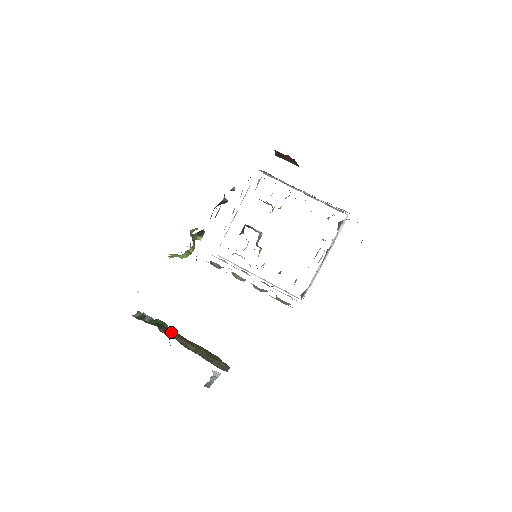
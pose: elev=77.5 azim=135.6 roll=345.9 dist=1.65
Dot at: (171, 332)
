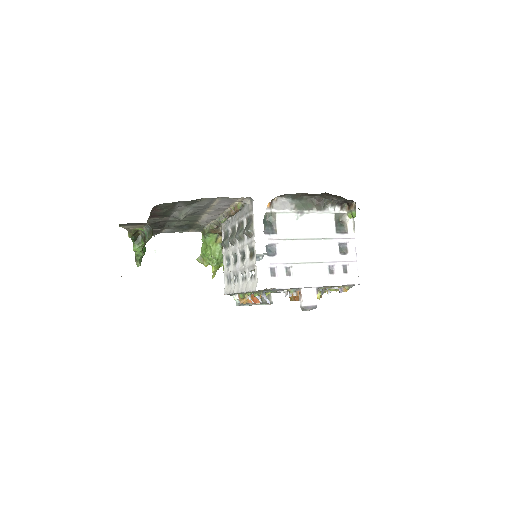
Dot at: occluded
